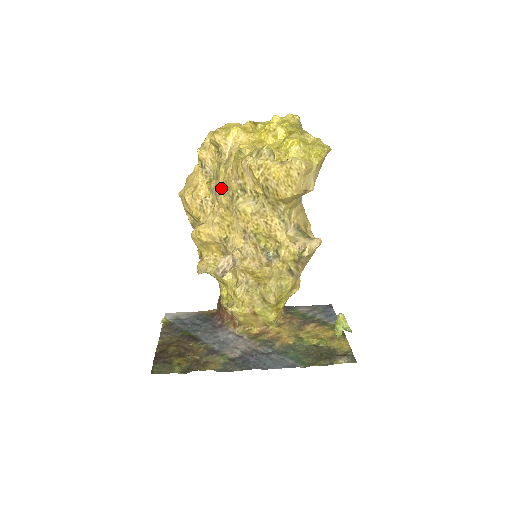
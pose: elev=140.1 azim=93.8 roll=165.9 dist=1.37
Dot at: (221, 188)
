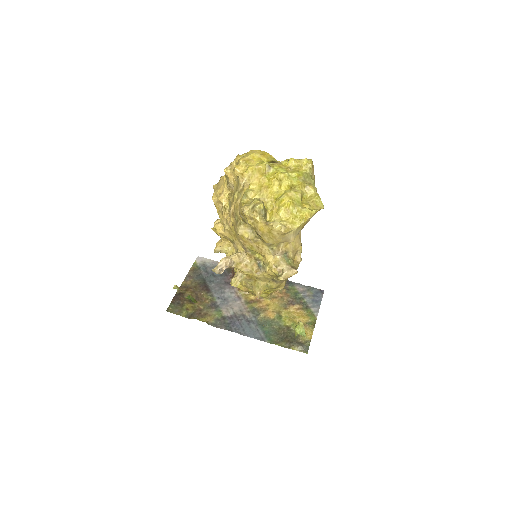
Dot at: (231, 211)
